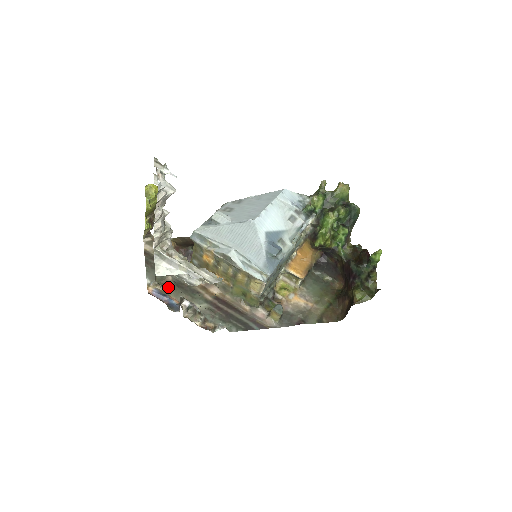
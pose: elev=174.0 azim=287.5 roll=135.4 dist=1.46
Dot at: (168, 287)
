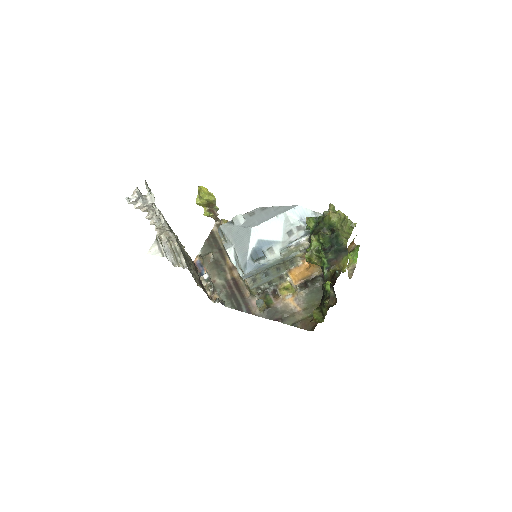
Dot at: (207, 261)
